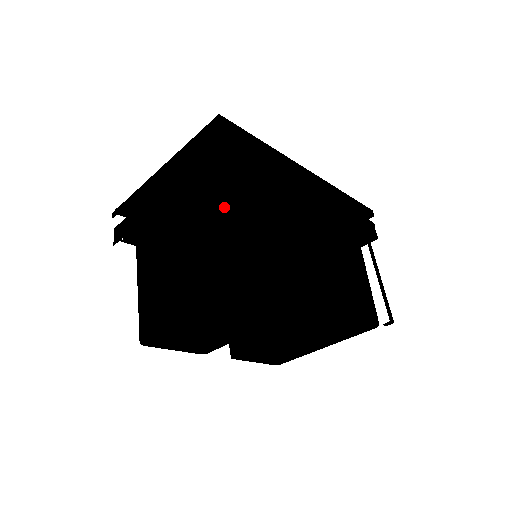
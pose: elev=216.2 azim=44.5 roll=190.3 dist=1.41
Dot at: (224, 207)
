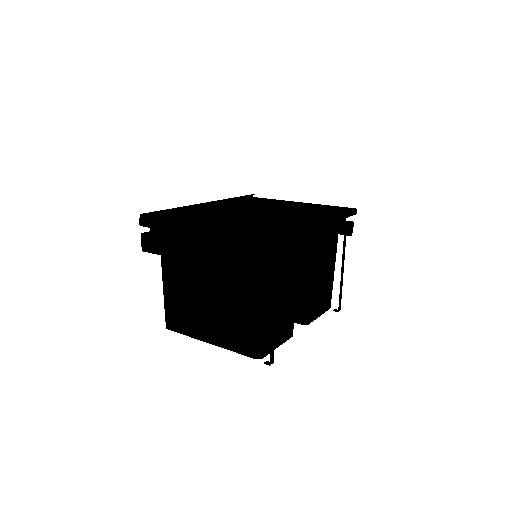
Dot at: (252, 297)
